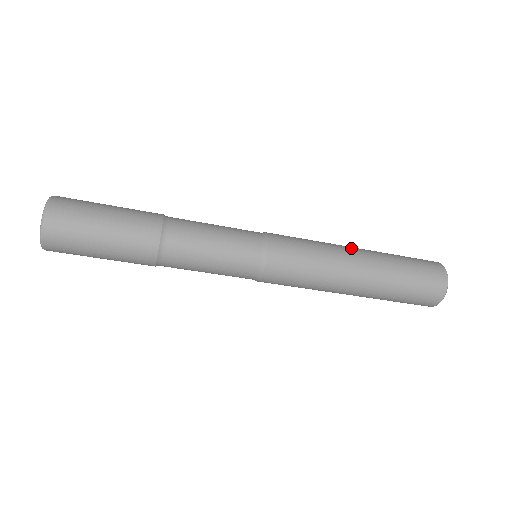
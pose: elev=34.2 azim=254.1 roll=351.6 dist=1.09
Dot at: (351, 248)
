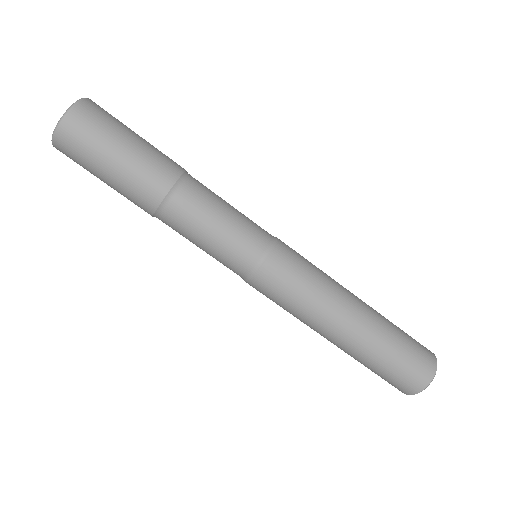
Dot at: occluded
